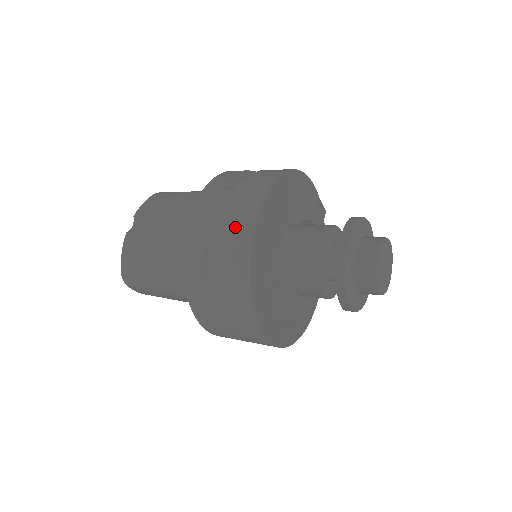
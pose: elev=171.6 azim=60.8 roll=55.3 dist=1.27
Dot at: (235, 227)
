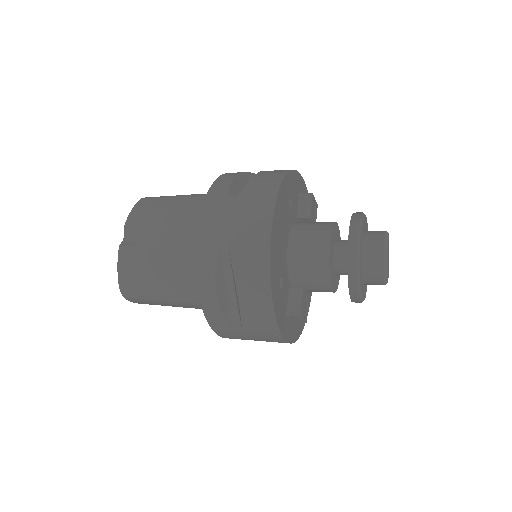
Dot at: (249, 238)
